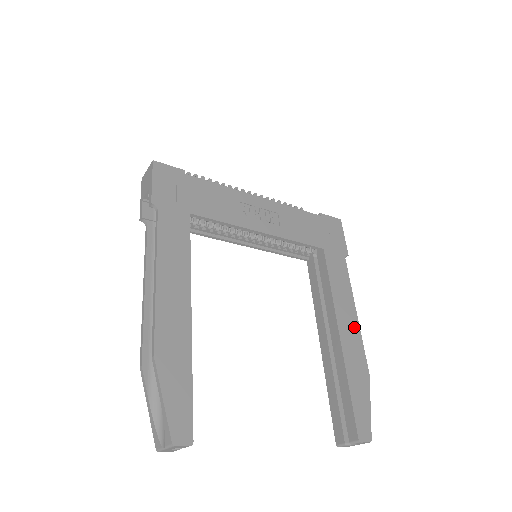
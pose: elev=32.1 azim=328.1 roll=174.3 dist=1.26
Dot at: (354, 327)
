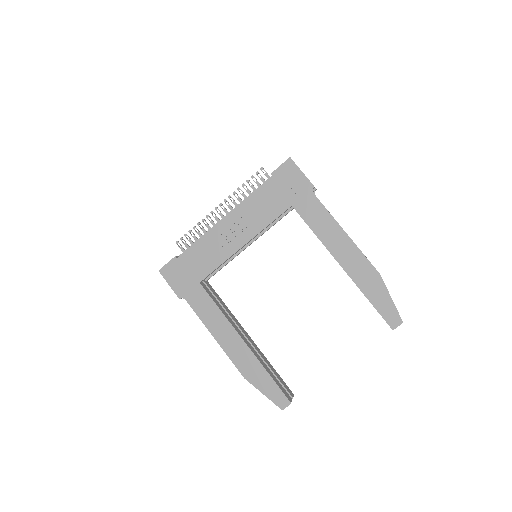
Dot at: (350, 248)
